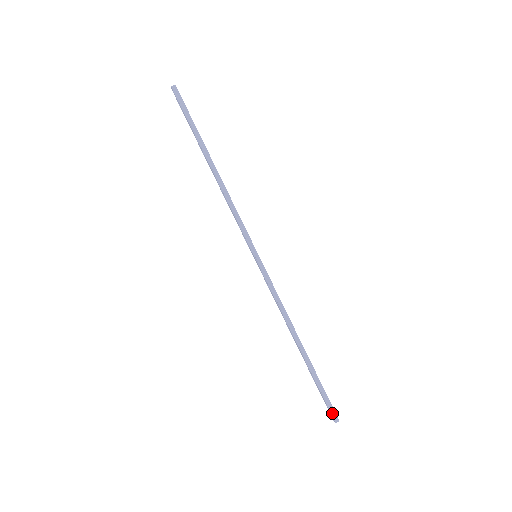
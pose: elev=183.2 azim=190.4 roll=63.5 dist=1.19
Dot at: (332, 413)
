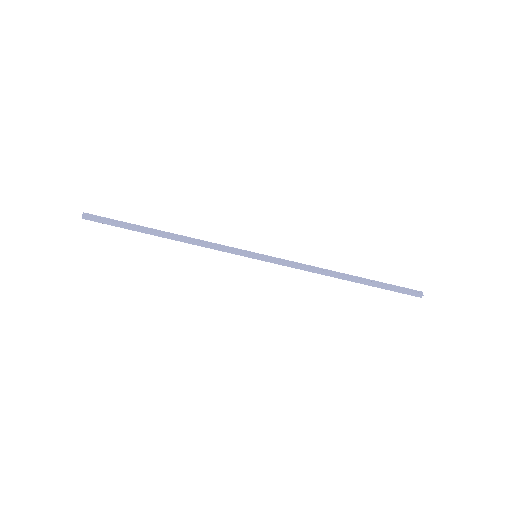
Dot at: (413, 295)
